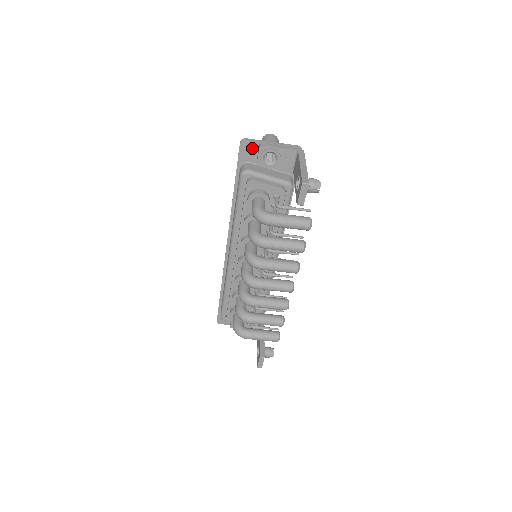
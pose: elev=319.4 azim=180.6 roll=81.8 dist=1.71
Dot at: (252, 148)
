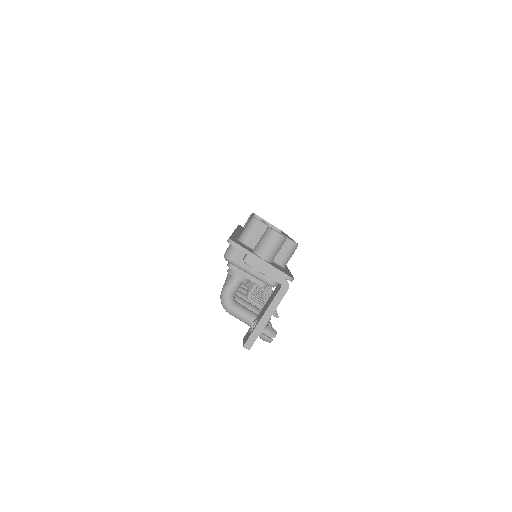
Dot at: occluded
